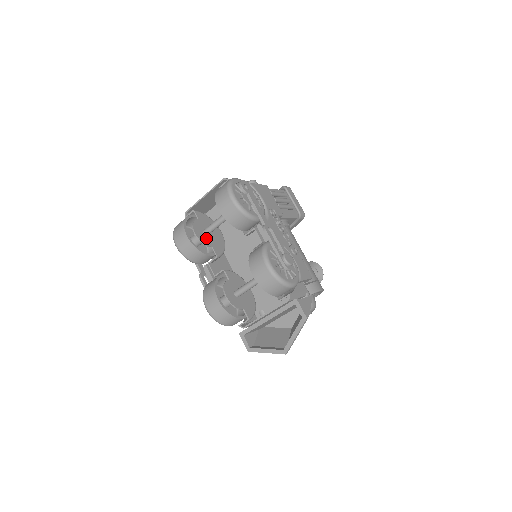
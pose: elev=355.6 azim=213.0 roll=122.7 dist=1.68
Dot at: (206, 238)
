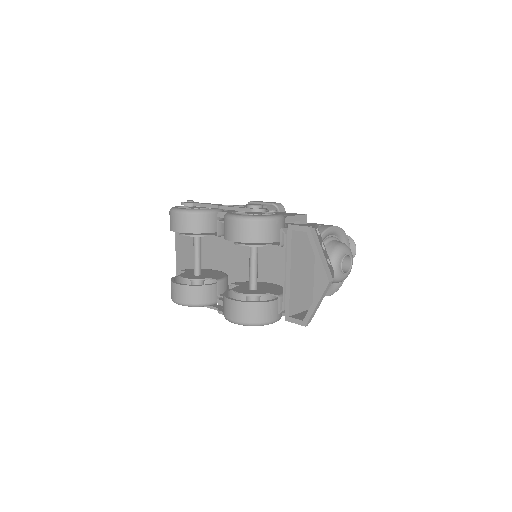
Dot at: (199, 277)
